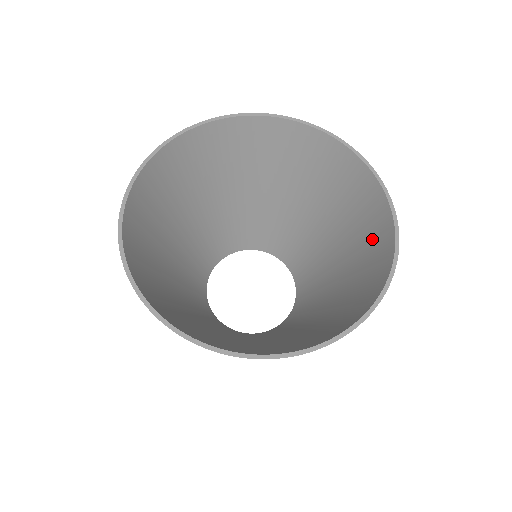
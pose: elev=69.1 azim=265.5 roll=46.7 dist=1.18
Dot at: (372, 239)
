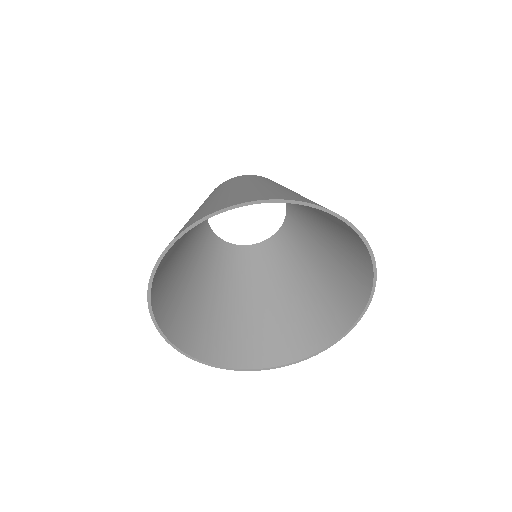
Dot at: (342, 301)
